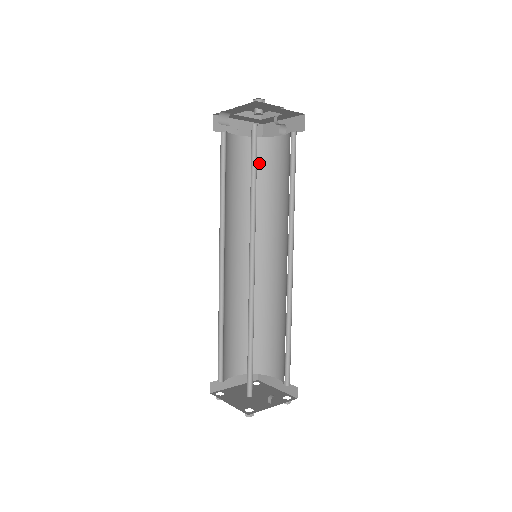
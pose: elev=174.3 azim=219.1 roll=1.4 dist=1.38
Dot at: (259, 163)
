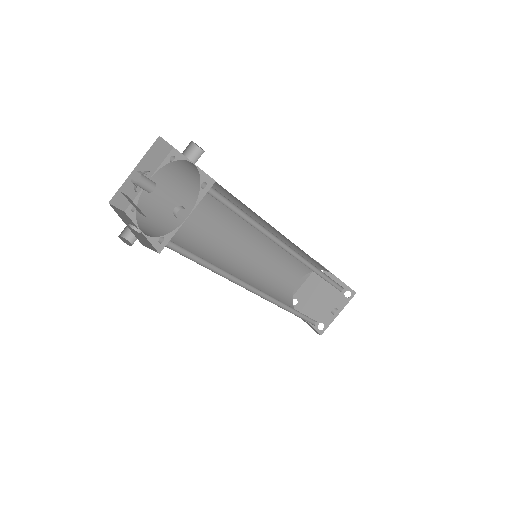
Dot at: (193, 180)
